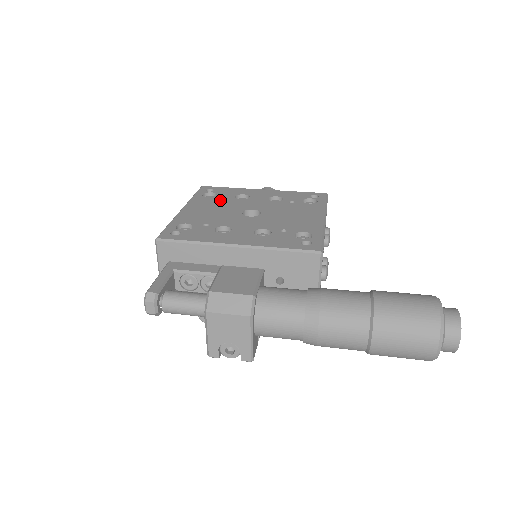
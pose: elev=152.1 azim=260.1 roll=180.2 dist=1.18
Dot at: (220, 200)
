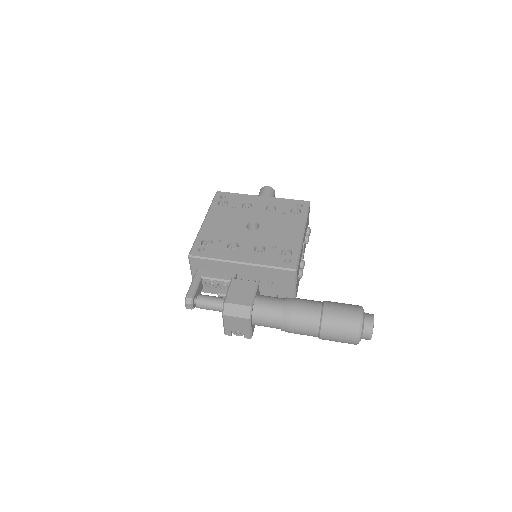
Dot at: (231, 210)
